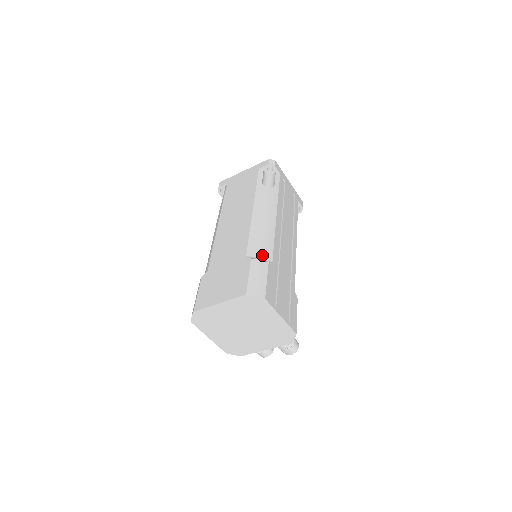
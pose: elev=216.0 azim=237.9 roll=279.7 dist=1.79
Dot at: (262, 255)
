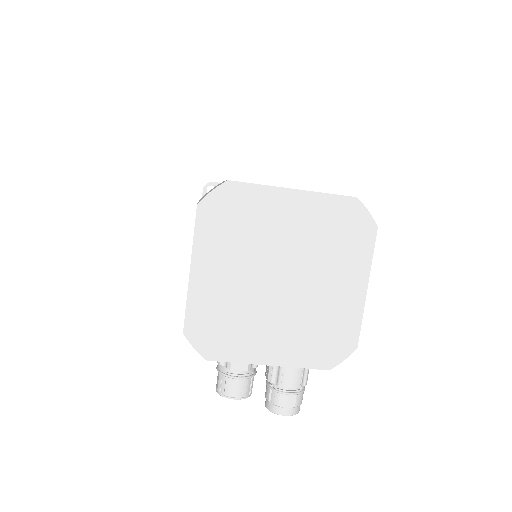
Dot at: occluded
